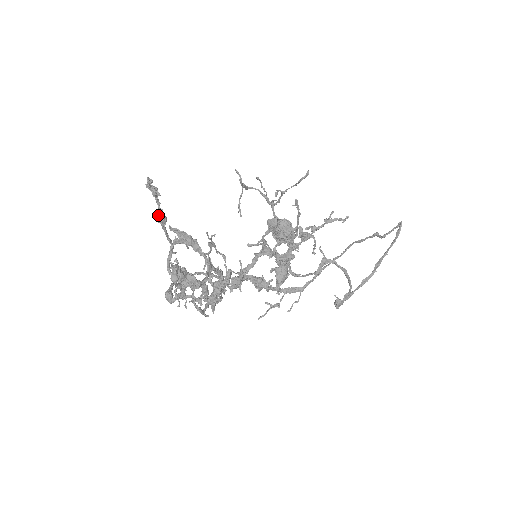
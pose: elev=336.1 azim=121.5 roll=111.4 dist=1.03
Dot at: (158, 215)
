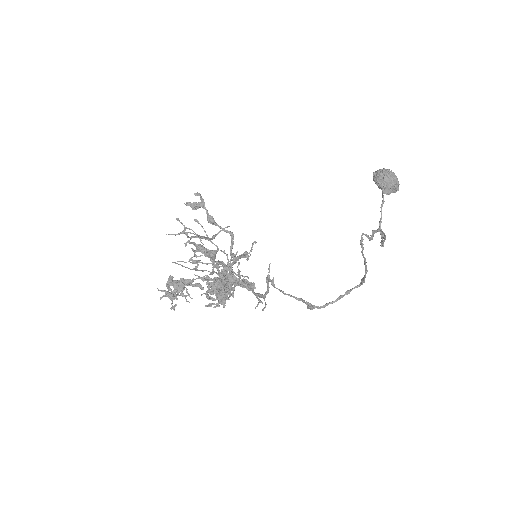
Dot at: (207, 219)
